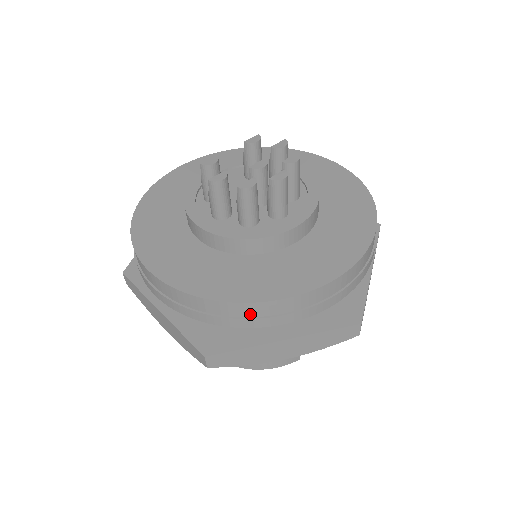
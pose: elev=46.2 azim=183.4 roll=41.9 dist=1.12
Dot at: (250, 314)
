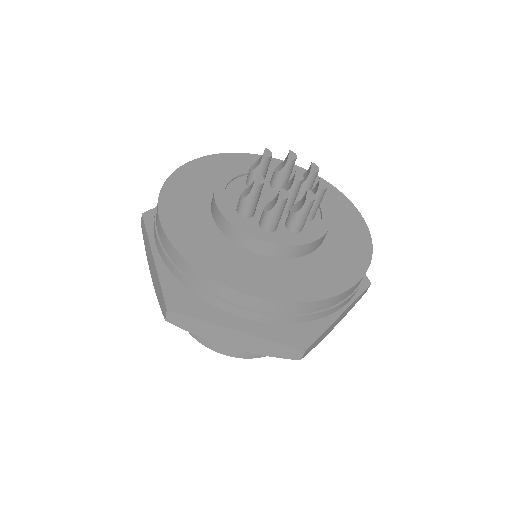
Dot at: (337, 302)
